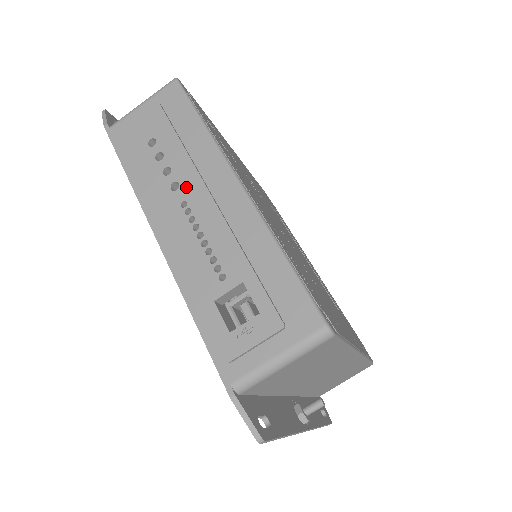
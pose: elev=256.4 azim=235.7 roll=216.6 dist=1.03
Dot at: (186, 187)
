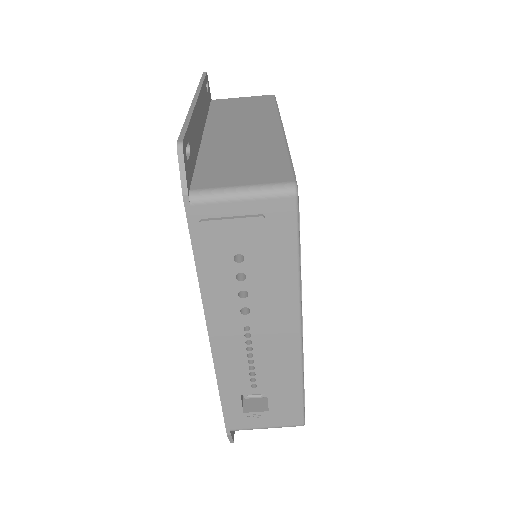
Dot at: (255, 317)
